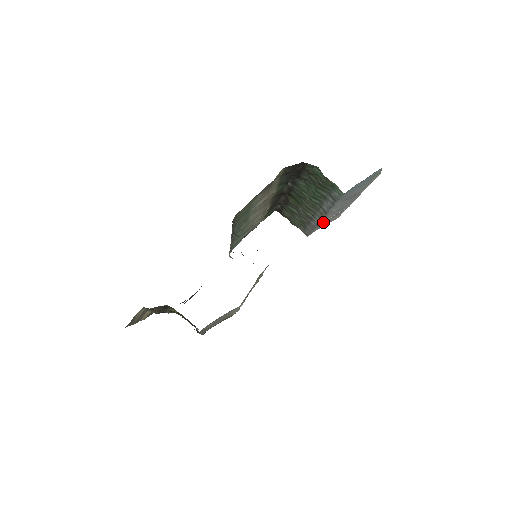
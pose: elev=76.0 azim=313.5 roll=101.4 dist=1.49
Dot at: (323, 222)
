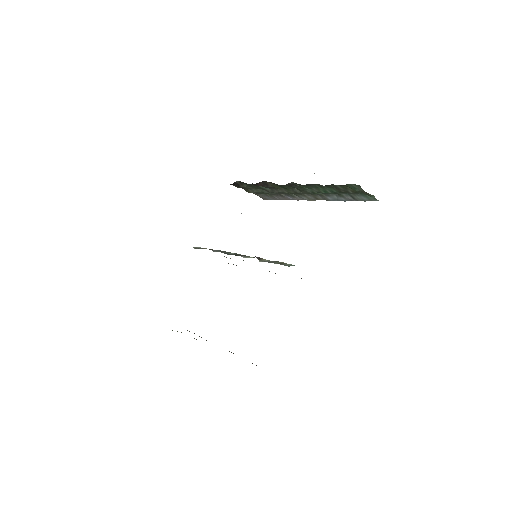
Dot at: occluded
